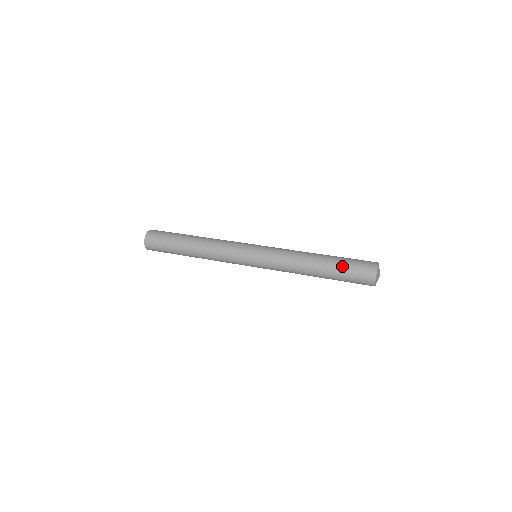
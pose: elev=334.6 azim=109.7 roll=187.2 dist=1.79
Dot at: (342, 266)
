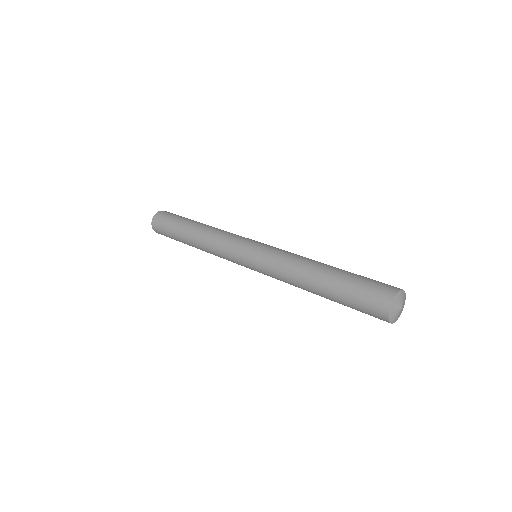
Dot at: (346, 288)
